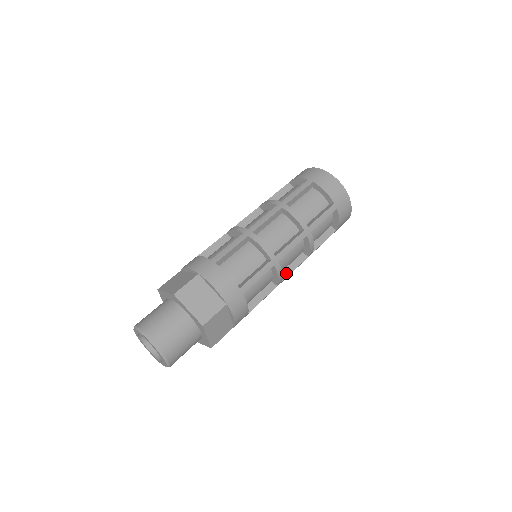
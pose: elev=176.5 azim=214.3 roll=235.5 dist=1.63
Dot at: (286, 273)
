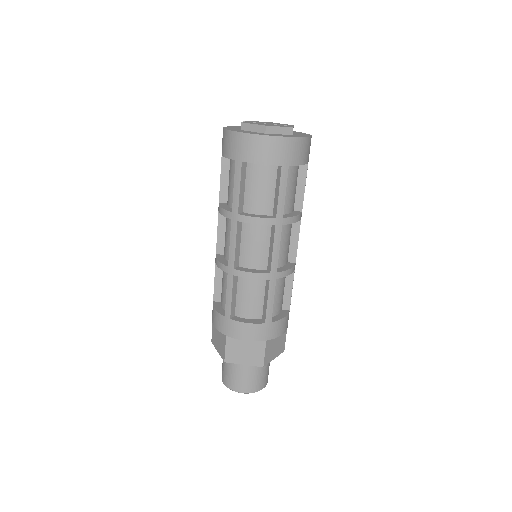
Dot at: occluded
